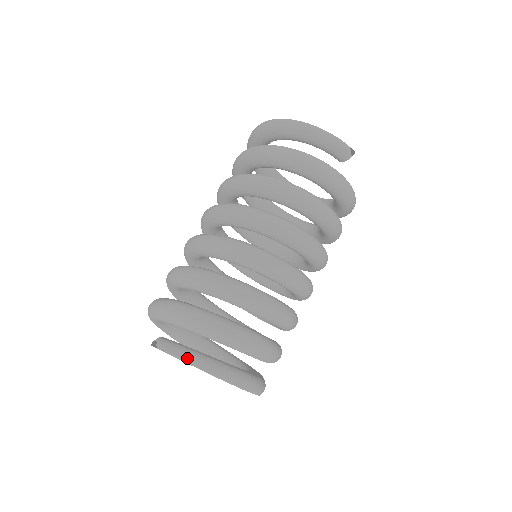
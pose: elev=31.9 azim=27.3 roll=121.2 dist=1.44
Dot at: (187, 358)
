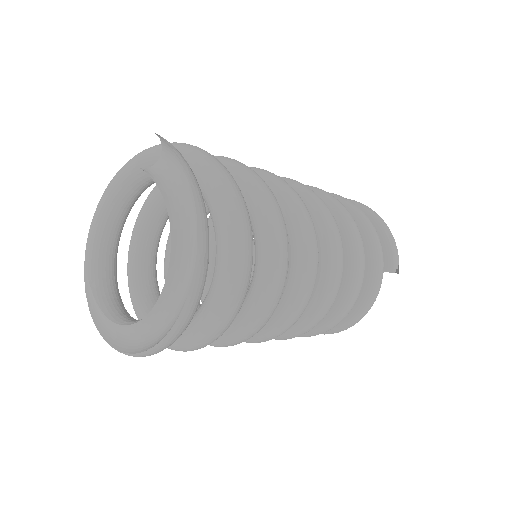
Dot at: (188, 166)
